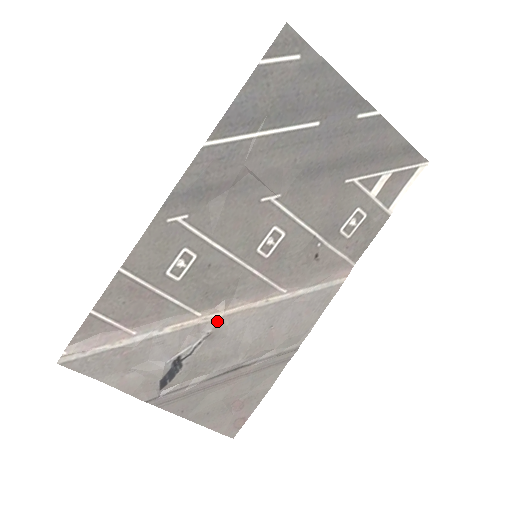
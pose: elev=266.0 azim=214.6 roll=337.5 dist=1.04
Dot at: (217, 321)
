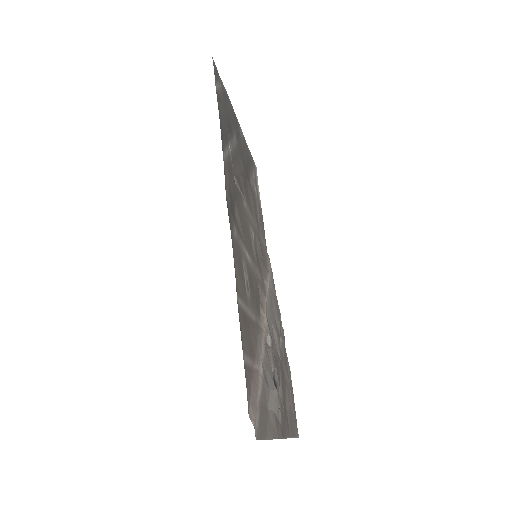
Dot at: (268, 326)
